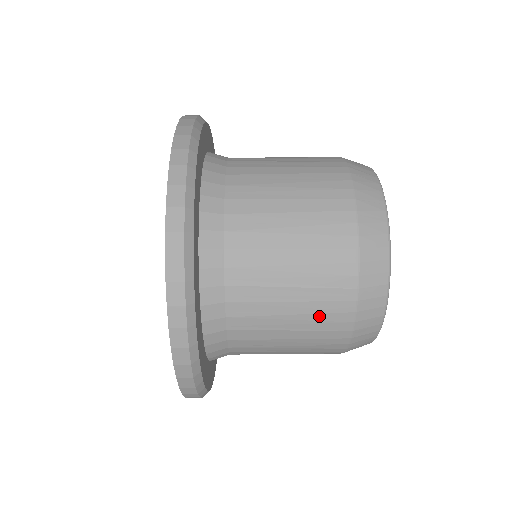
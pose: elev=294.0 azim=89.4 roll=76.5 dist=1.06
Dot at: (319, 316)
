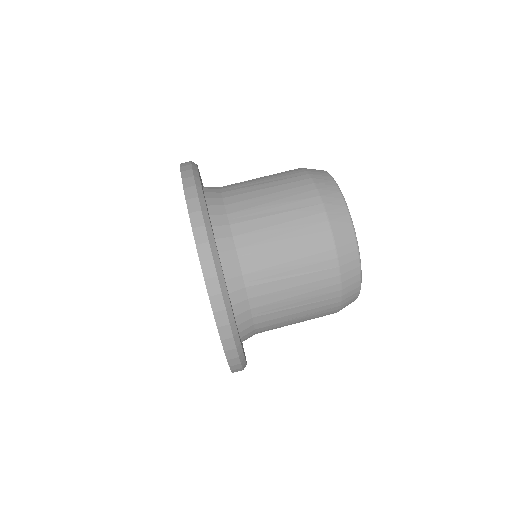
Dot at: (316, 292)
